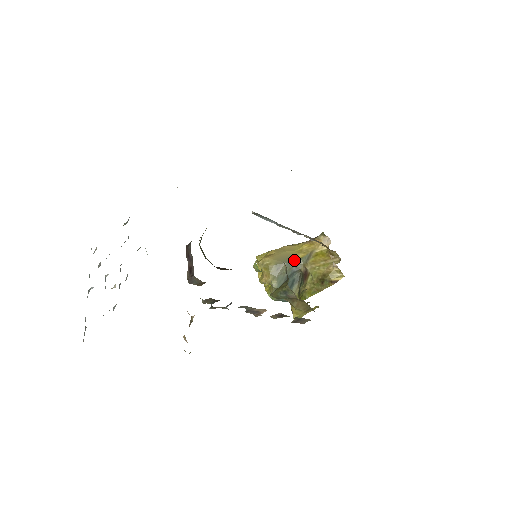
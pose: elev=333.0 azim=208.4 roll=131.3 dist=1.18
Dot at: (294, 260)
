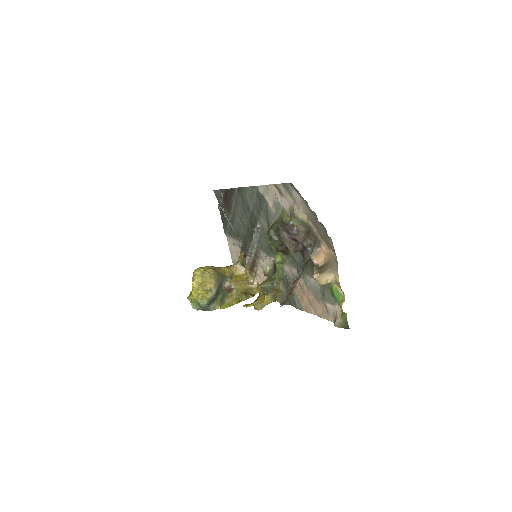
Dot at: (225, 276)
